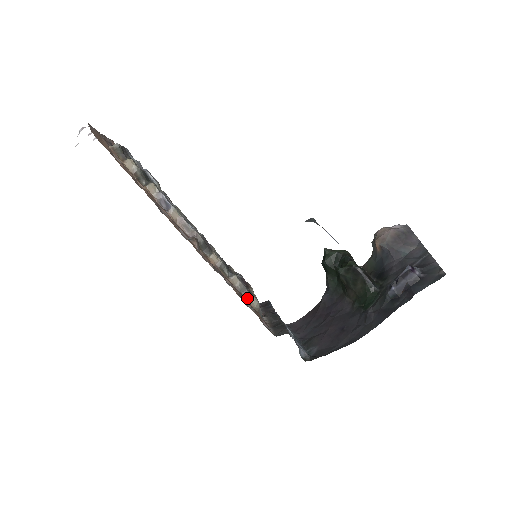
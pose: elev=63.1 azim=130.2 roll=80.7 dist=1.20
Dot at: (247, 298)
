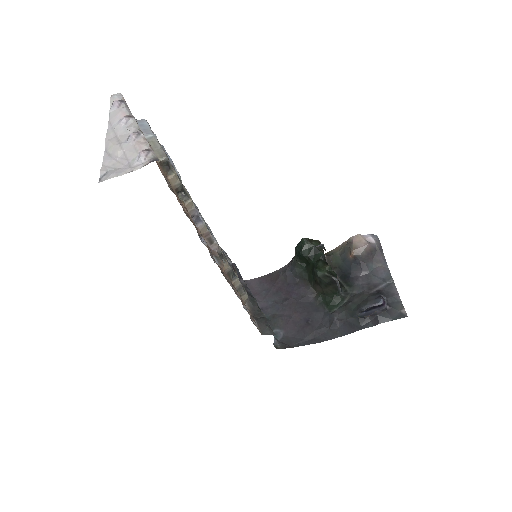
Dot at: (241, 294)
